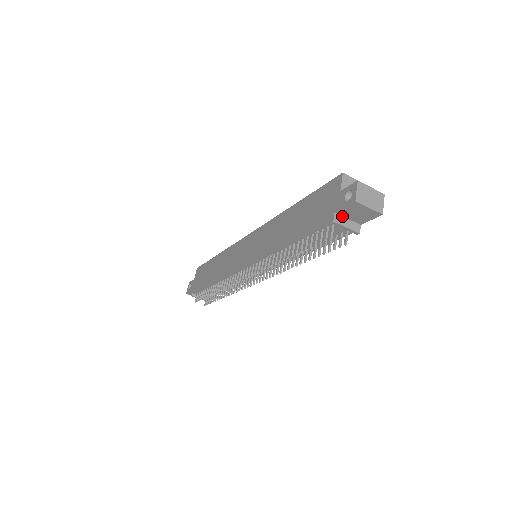
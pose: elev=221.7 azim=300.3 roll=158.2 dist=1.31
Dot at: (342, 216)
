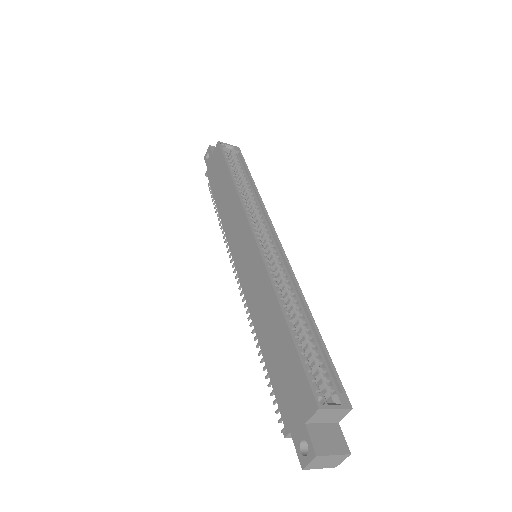
Dot at: occluded
